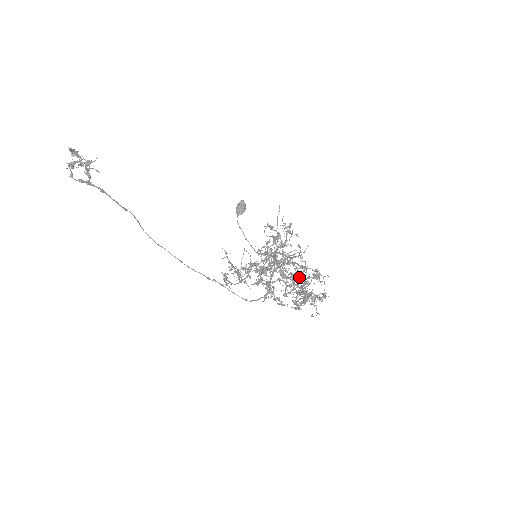
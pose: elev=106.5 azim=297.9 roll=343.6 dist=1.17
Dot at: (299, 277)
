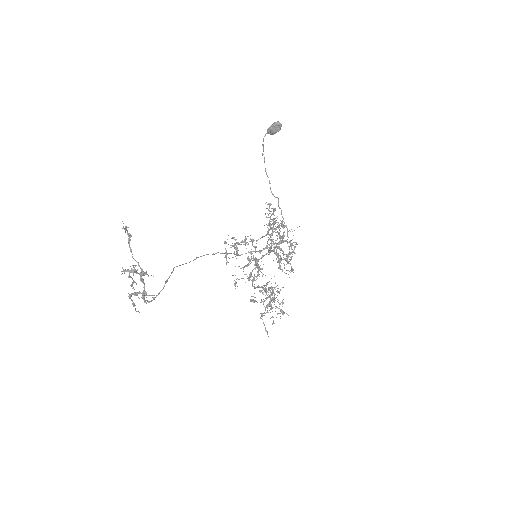
Dot at: occluded
